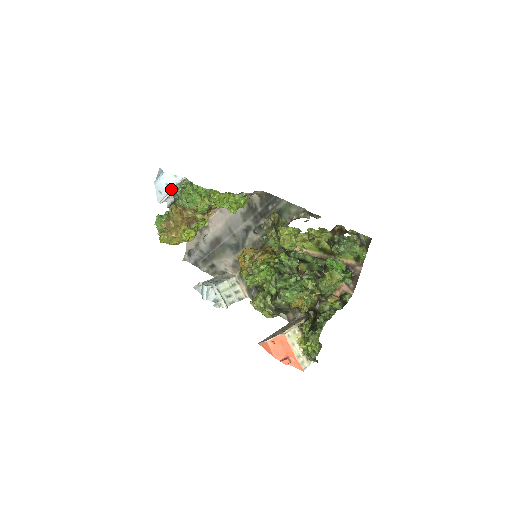
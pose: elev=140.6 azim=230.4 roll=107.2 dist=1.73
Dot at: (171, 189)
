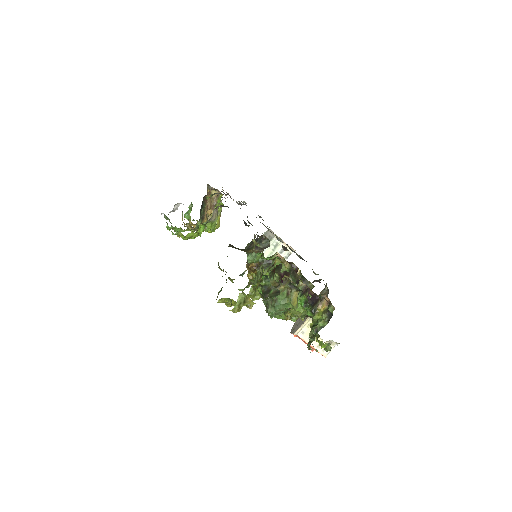
Dot at: occluded
